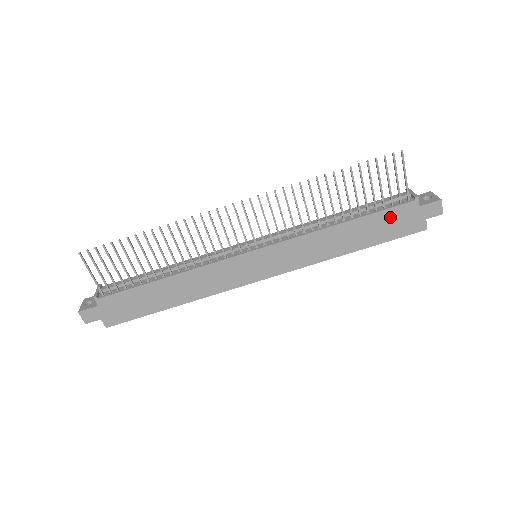
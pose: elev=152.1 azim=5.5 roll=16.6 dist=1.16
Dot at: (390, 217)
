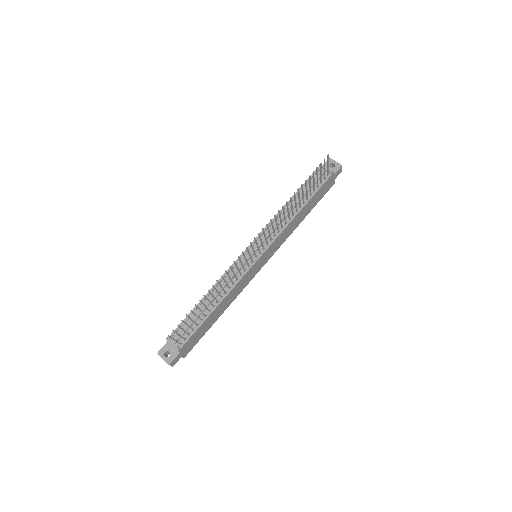
Dot at: (321, 190)
